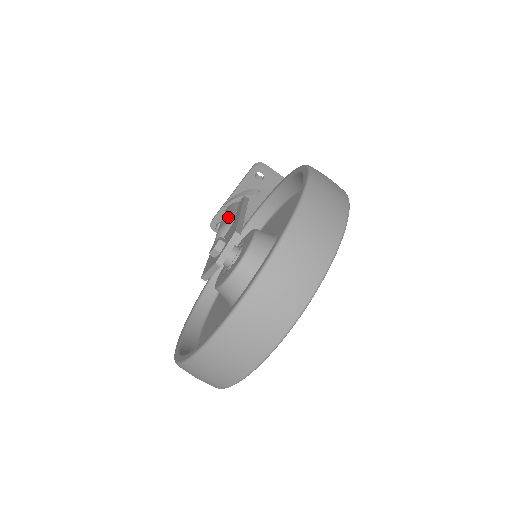
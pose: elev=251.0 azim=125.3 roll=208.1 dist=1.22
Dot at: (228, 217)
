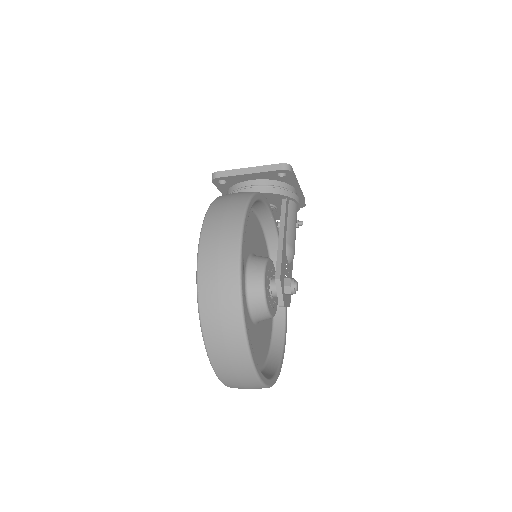
Dot at: occluded
